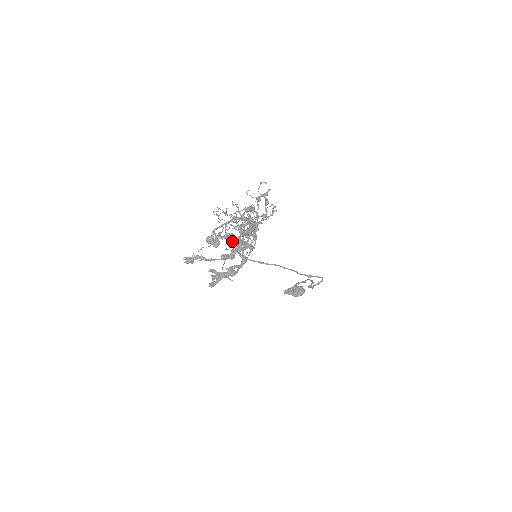
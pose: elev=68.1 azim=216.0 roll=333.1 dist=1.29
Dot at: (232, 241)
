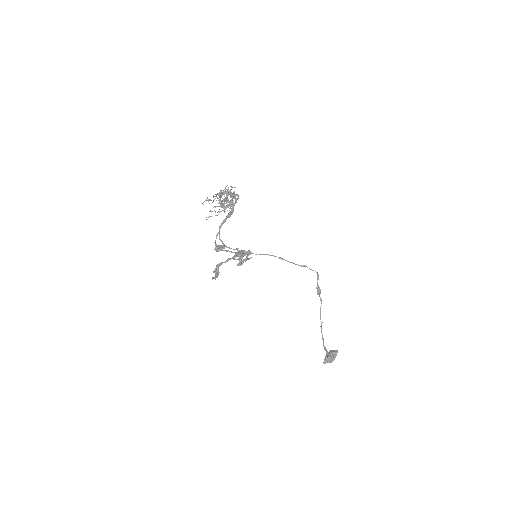
Dot at: occluded
